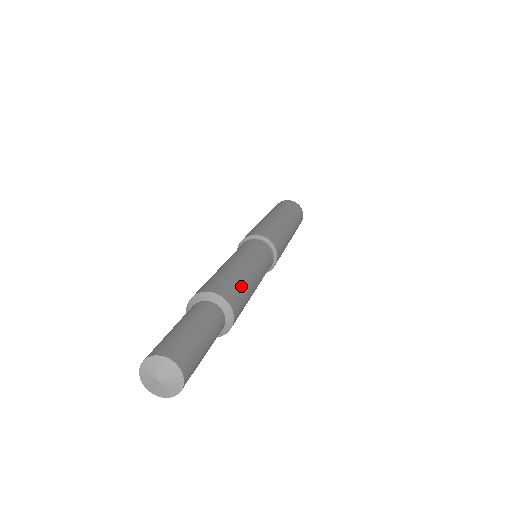
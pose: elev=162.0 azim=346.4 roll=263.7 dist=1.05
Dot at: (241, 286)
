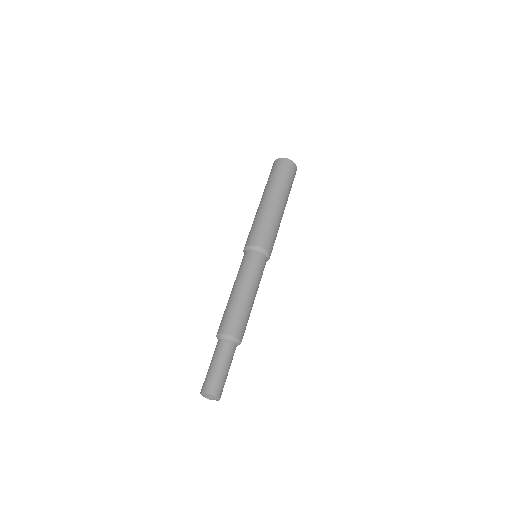
Dot at: (247, 320)
